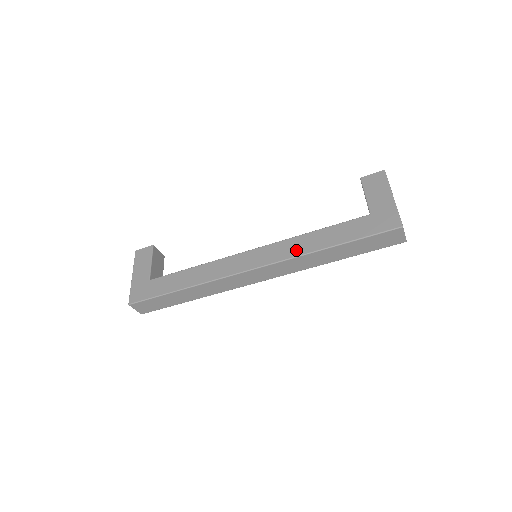
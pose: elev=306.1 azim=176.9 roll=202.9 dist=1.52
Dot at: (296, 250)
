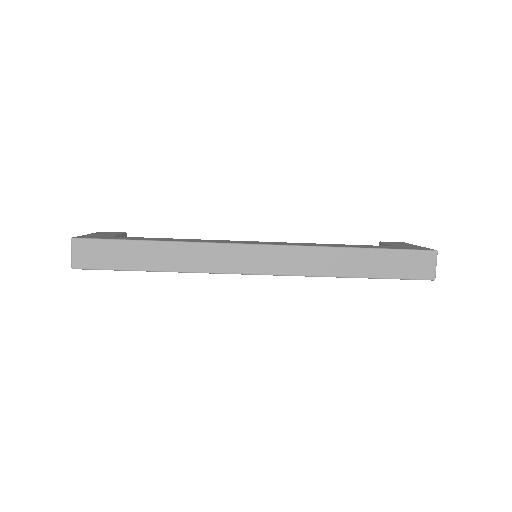
Dot at: (314, 245)
